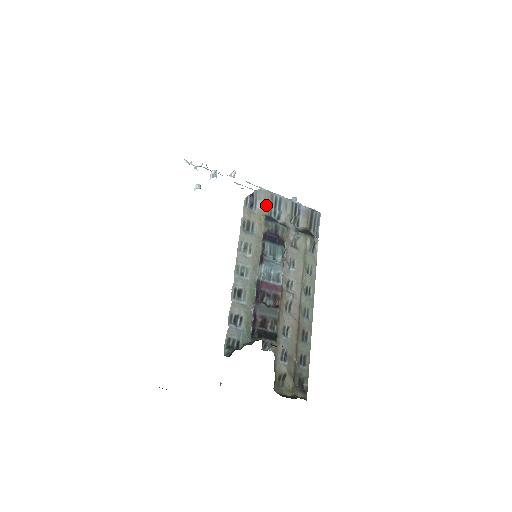
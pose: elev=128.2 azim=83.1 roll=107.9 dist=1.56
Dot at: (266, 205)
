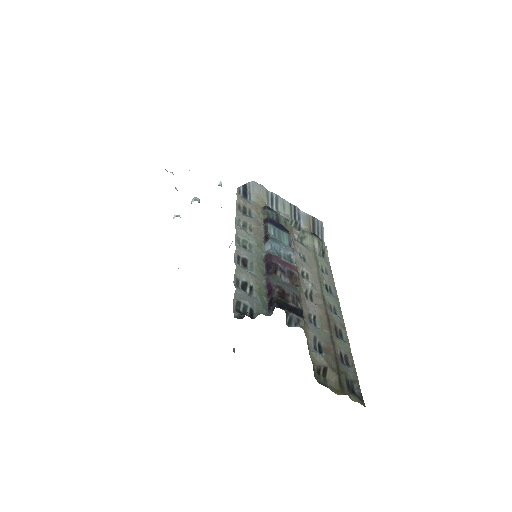
Dot at: (261, 200)
